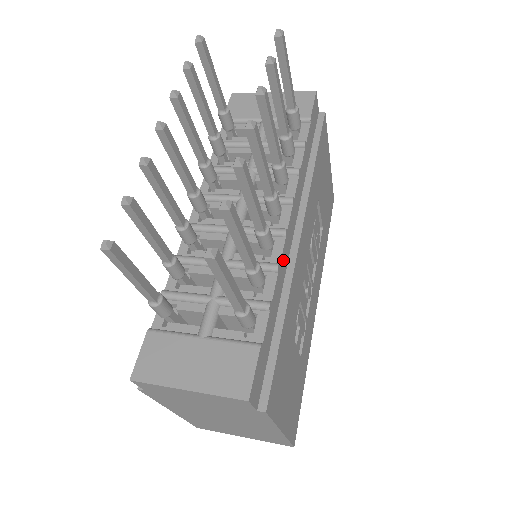
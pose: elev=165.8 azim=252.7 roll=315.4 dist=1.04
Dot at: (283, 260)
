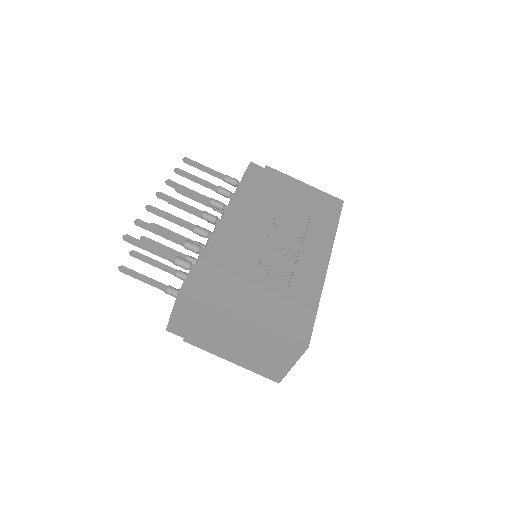
Dot at: (219, 236)
